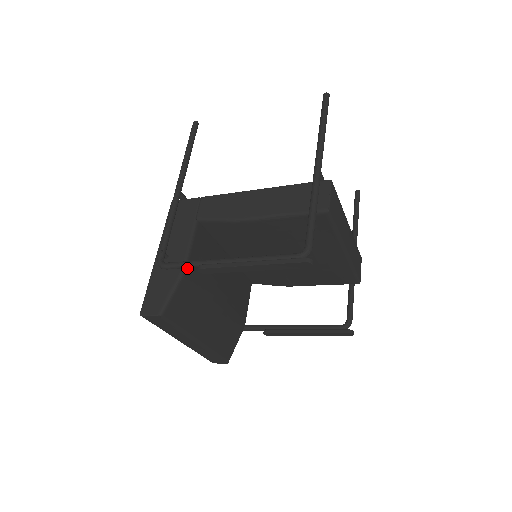
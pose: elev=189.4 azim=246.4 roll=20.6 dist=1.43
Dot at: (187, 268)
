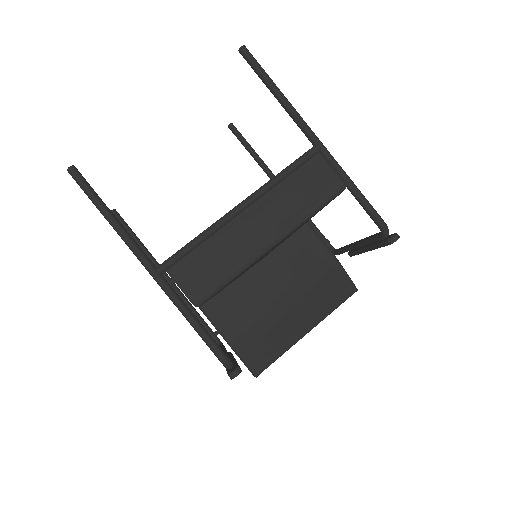
Dot at: (230, 340)
